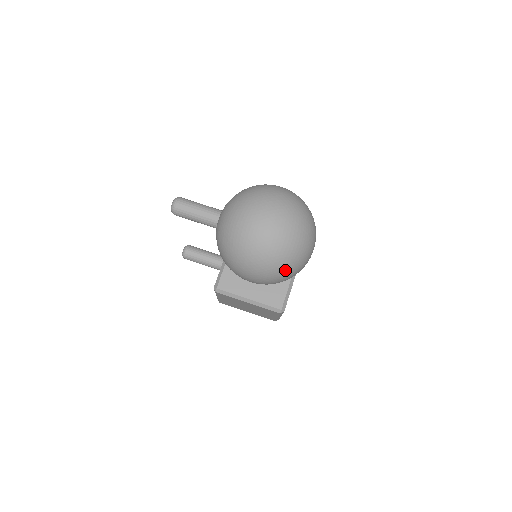
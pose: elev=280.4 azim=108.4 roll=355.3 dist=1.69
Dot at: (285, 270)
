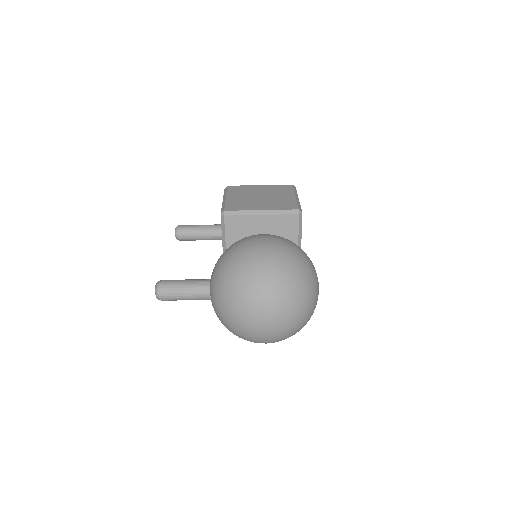
Dot at: occluded
